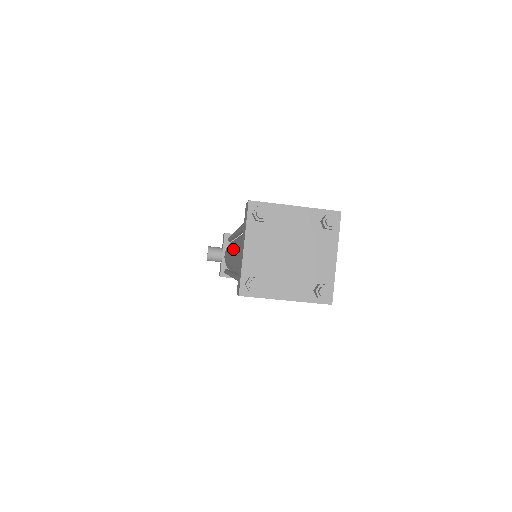
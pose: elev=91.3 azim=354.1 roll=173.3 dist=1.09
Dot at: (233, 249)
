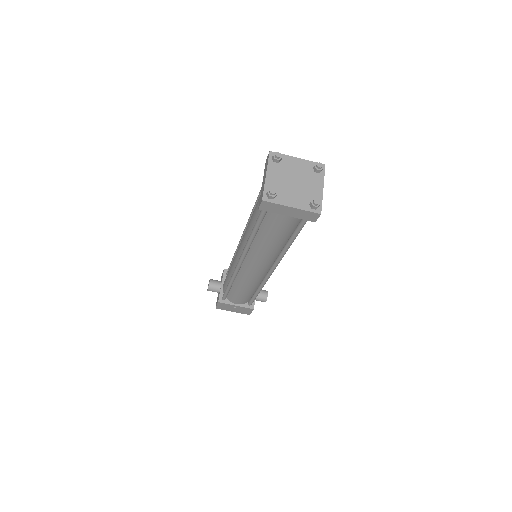
Dot at: (242, 238)
